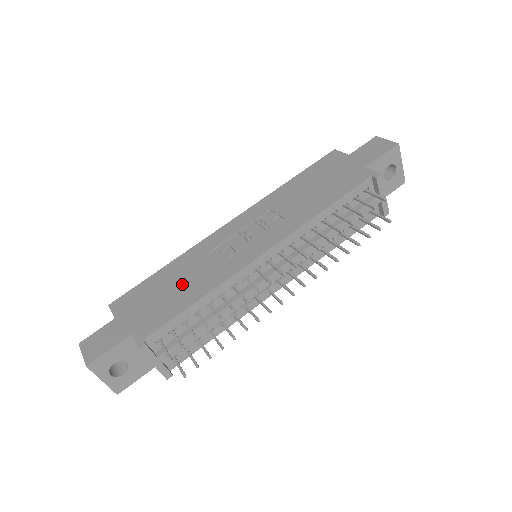
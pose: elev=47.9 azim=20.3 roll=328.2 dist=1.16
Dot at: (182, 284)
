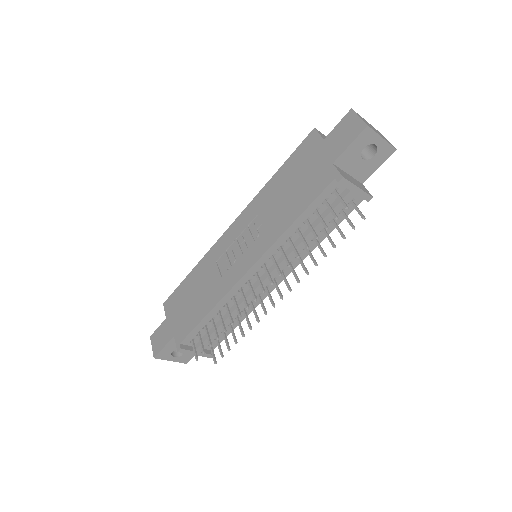
Dot at: (200, 294)
